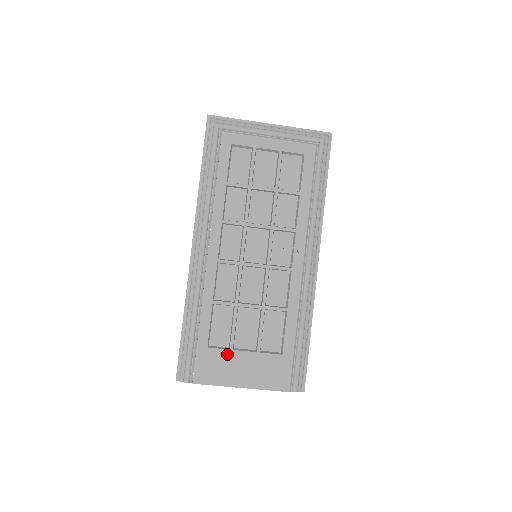
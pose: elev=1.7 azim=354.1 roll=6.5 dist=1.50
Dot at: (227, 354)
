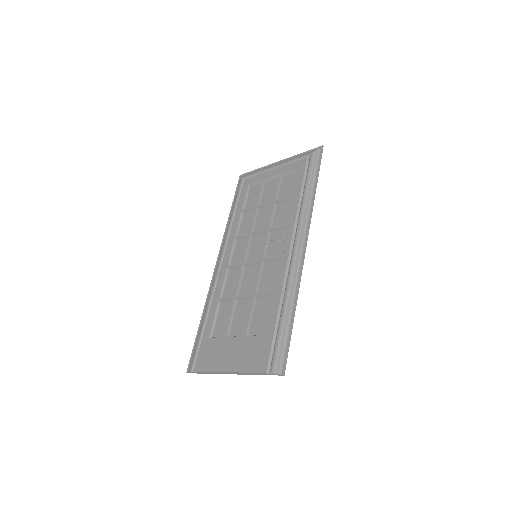
Dot at: (221, 341)
